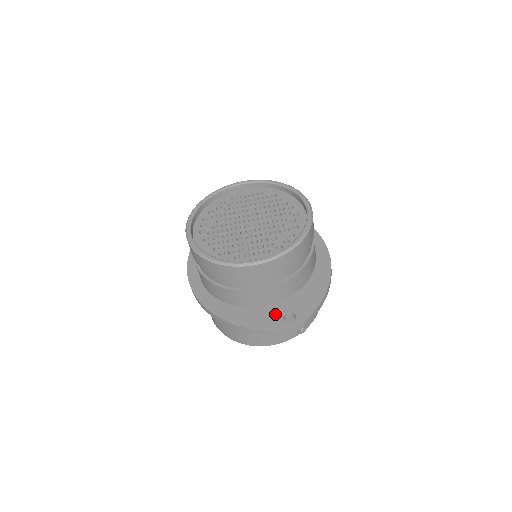
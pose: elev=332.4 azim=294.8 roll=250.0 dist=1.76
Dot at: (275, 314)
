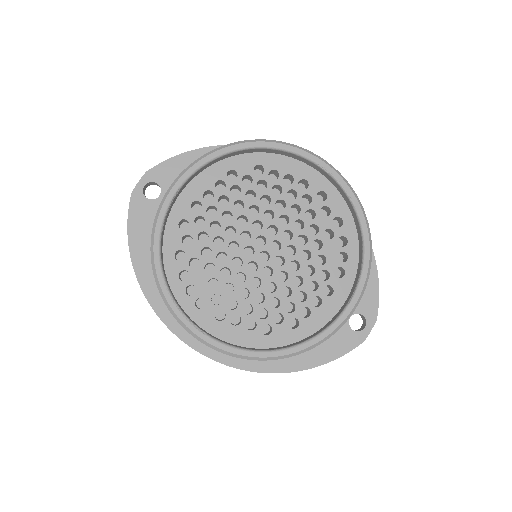
Dot at: occluded
